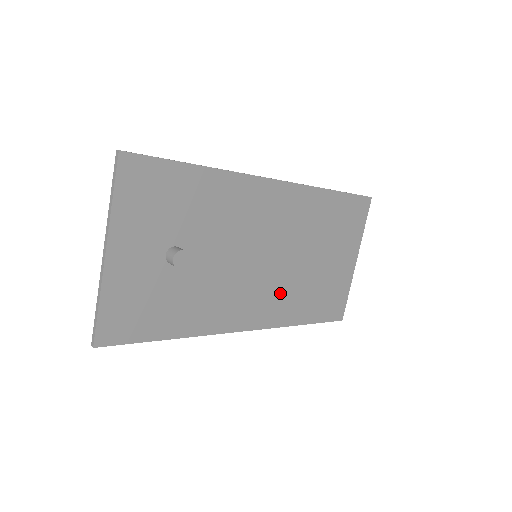
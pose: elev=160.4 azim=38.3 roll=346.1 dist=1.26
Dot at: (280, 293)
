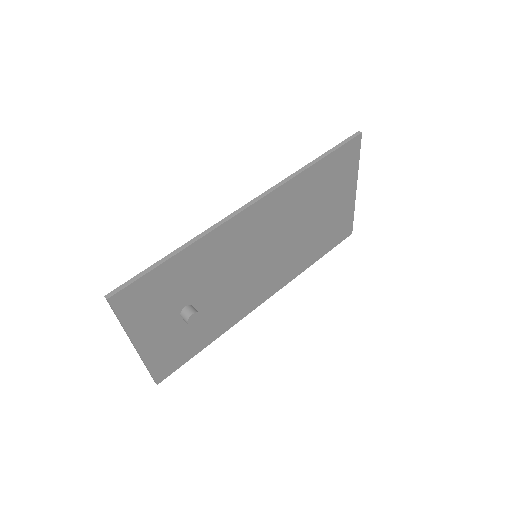
Dot at: (287, 262)
